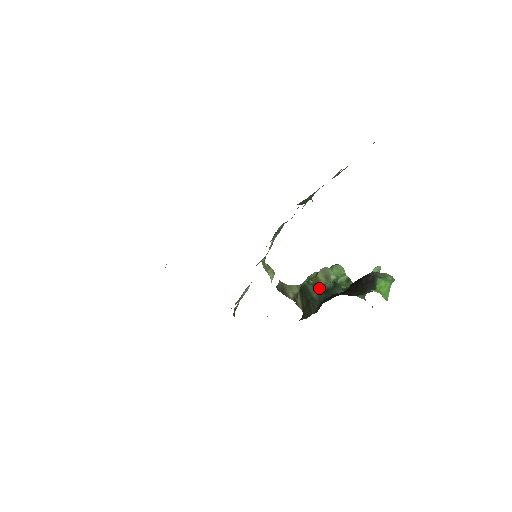
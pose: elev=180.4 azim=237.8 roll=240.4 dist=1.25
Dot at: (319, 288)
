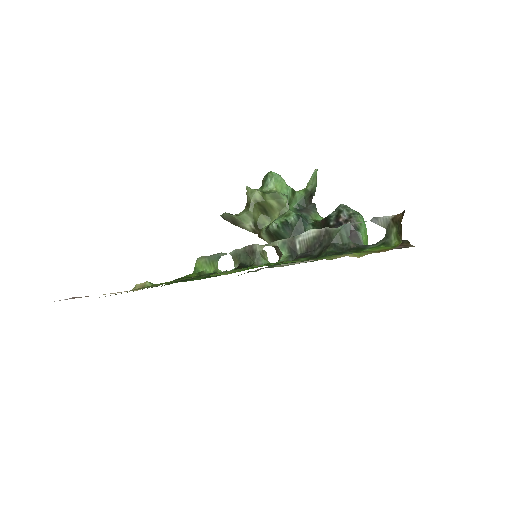
Dot at: (289, 229)
